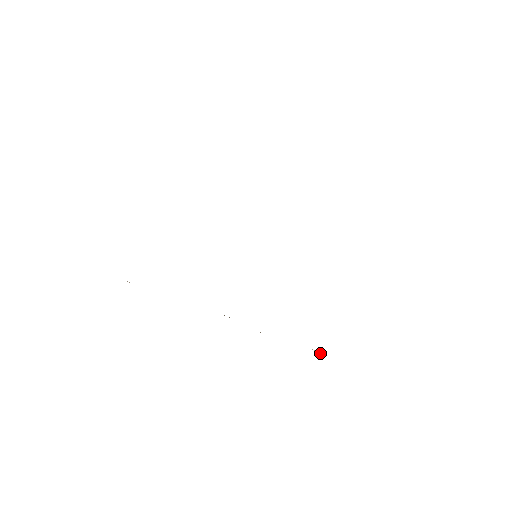
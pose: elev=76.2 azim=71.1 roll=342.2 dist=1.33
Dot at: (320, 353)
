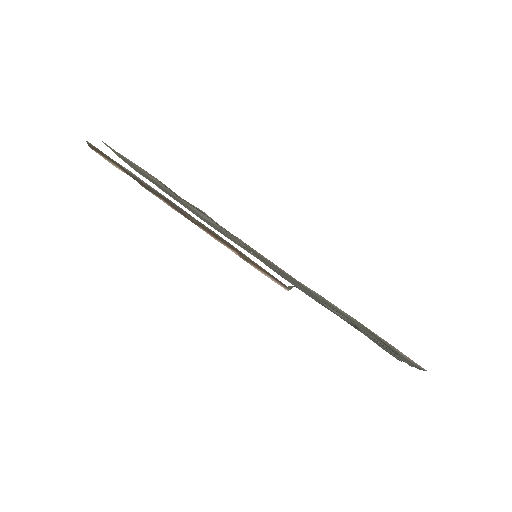
Dot at: occluded
